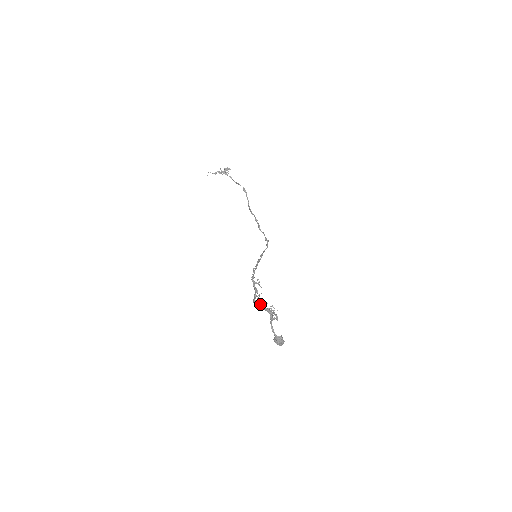
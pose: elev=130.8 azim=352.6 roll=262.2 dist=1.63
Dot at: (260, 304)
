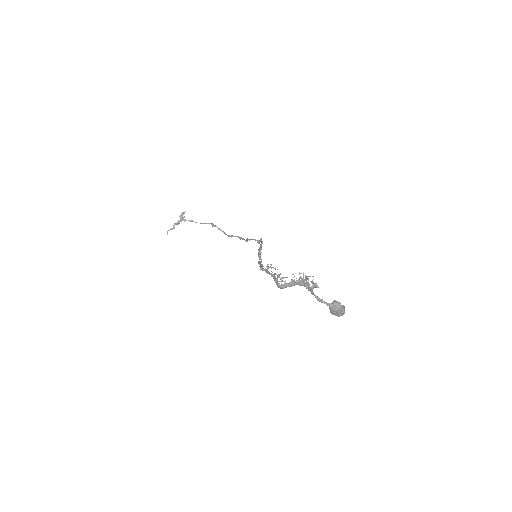
Dot at: (286, 283)
